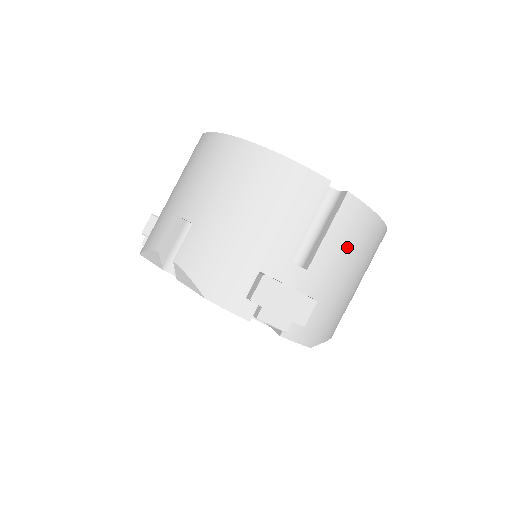
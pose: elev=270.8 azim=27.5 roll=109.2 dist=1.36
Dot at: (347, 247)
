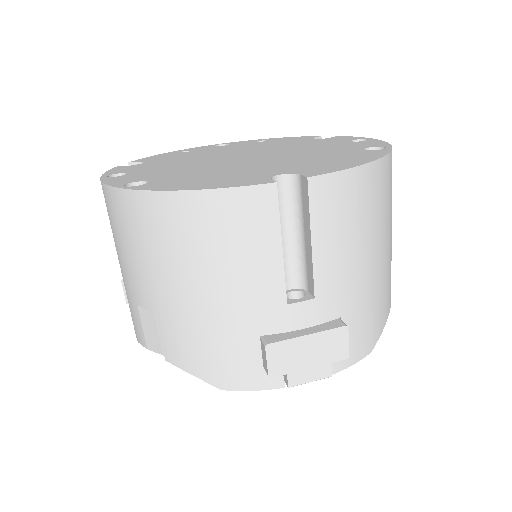
Dot at: (349, 235)
